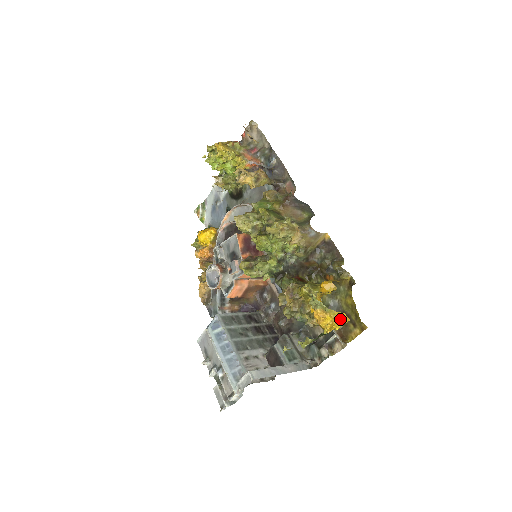
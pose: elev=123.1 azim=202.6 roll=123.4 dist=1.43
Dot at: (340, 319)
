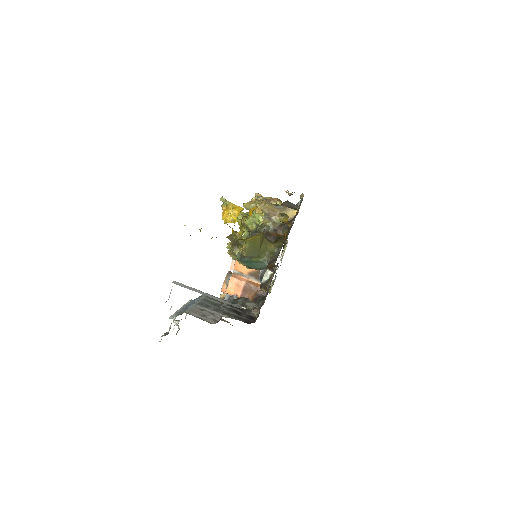
Dot at: (238, 212)
